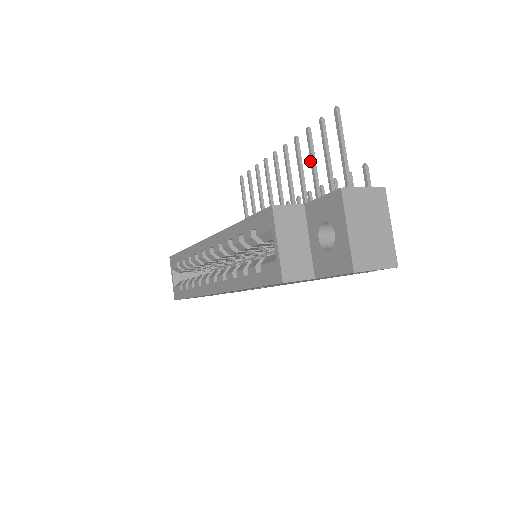
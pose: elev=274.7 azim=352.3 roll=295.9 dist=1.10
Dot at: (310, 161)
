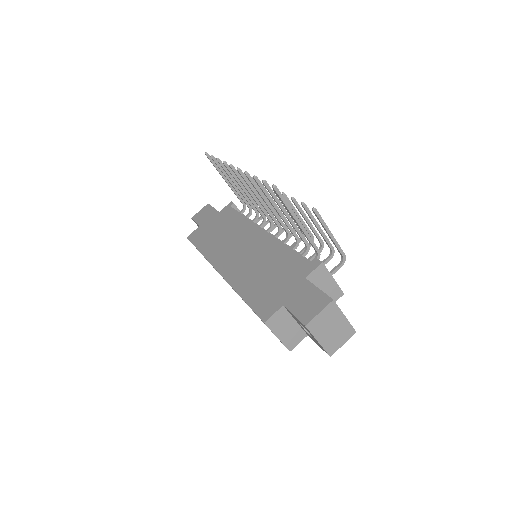
Dot at: occluded
